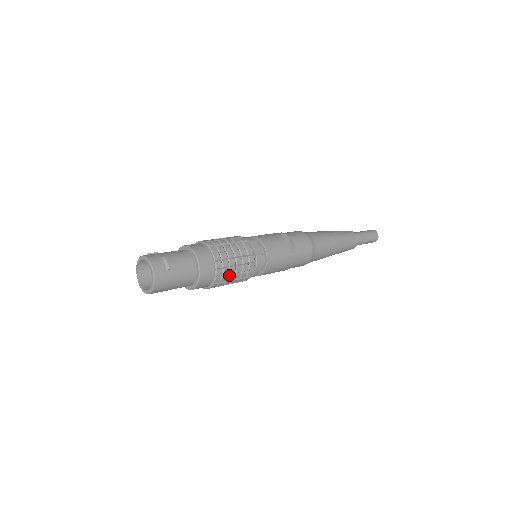
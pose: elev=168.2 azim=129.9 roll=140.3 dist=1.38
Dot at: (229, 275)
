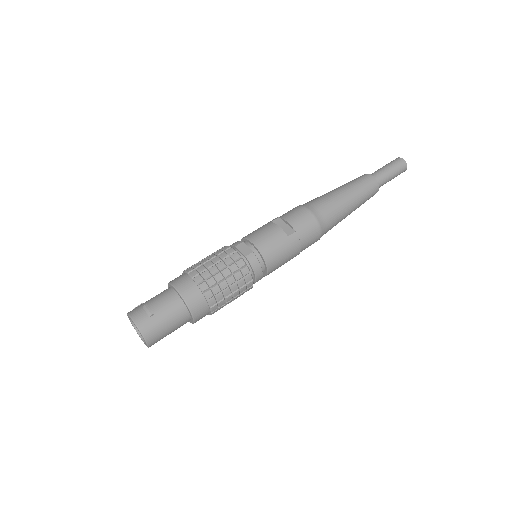
Dot at: (223, 291)
